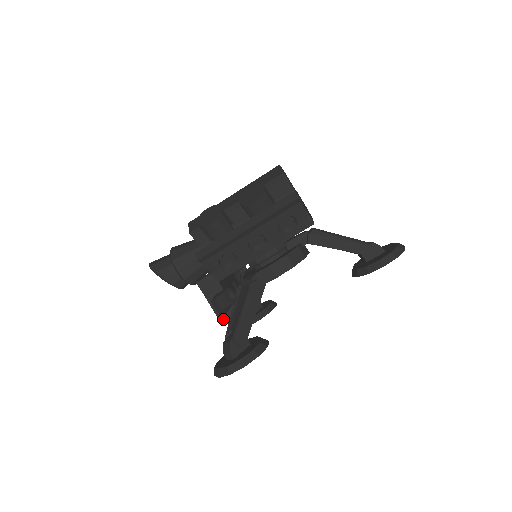
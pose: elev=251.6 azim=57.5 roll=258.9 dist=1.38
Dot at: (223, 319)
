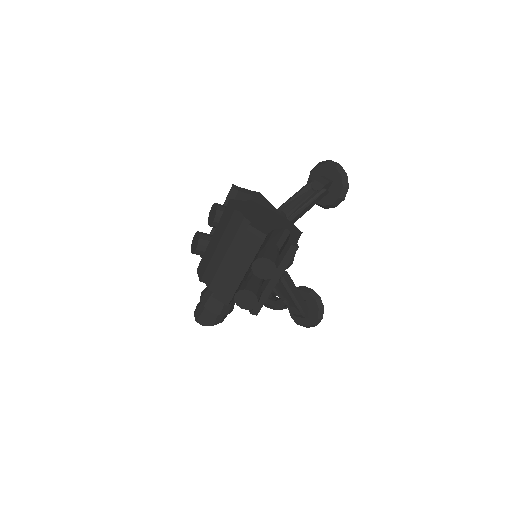
Dot at: occluded
